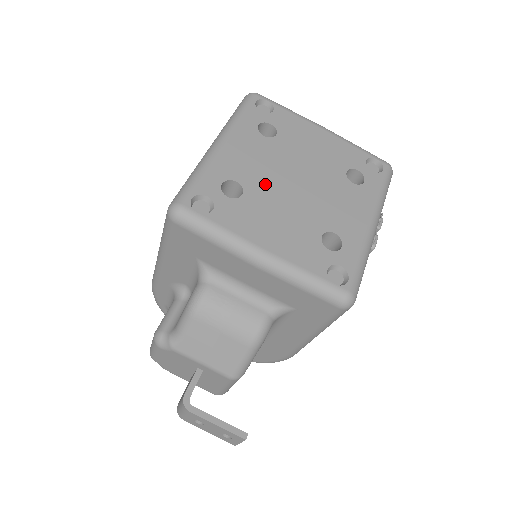
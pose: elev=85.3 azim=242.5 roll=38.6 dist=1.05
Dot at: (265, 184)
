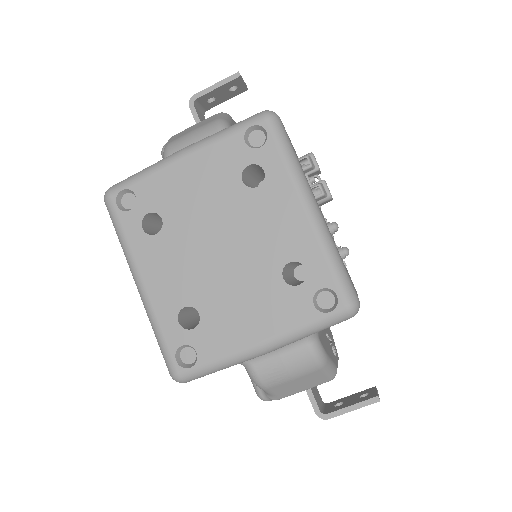
Dot at: (202, 283)
